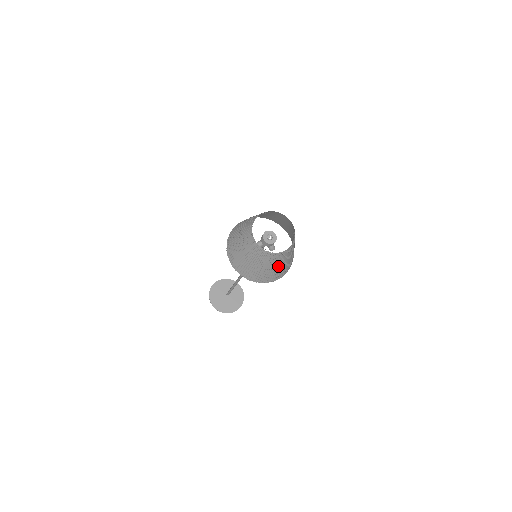
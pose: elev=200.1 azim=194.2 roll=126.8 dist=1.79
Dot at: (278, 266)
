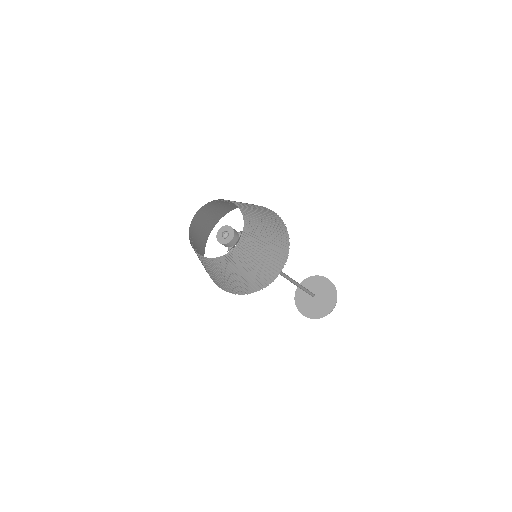
Dot at: (211, 271)
